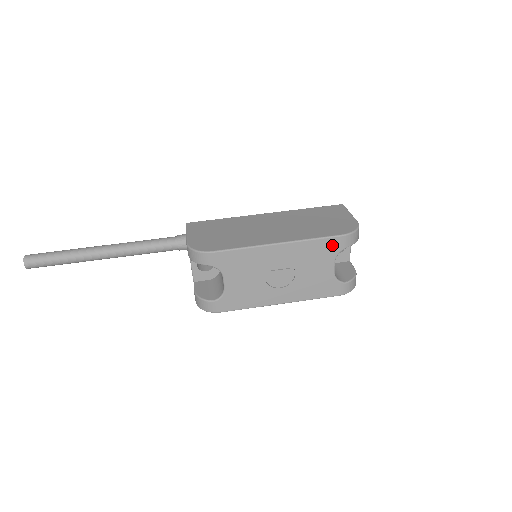
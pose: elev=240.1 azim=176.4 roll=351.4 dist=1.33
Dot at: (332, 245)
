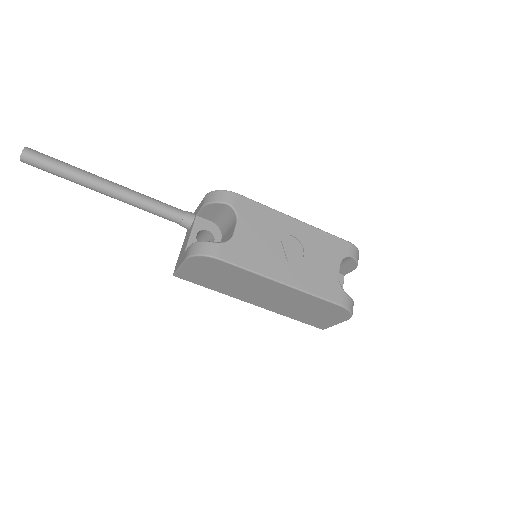
Dot at: (340, 246)
